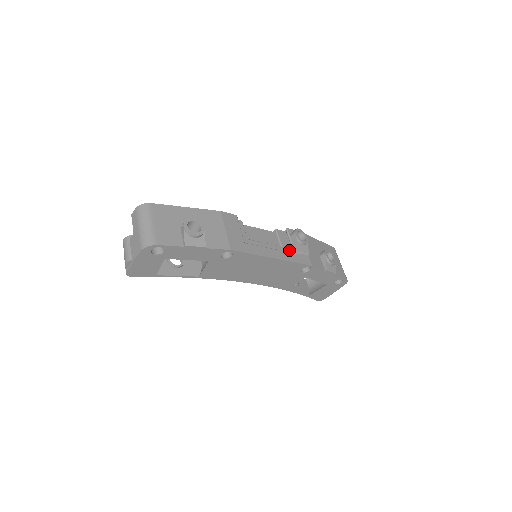
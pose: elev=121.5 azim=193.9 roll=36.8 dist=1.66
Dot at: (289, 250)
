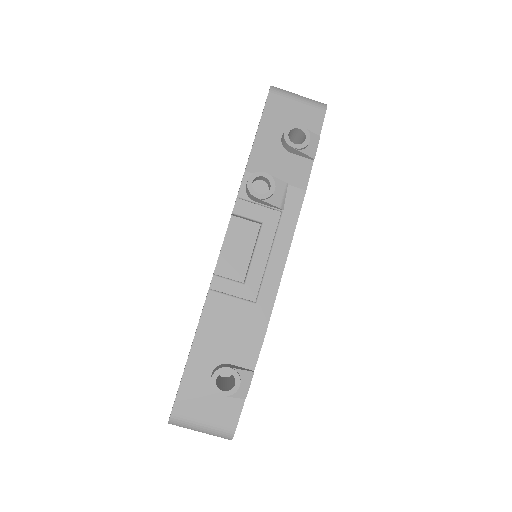
Dot at: (270, 211)
